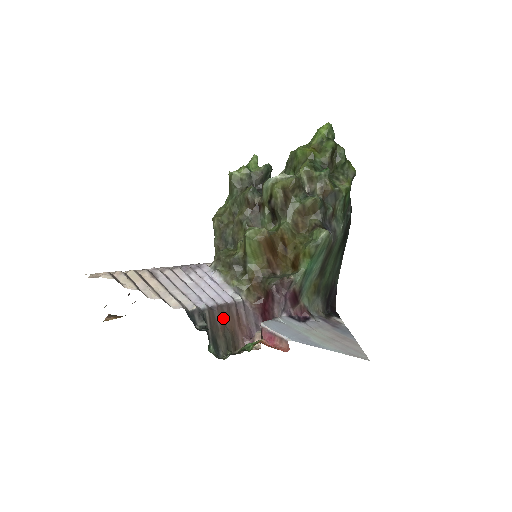
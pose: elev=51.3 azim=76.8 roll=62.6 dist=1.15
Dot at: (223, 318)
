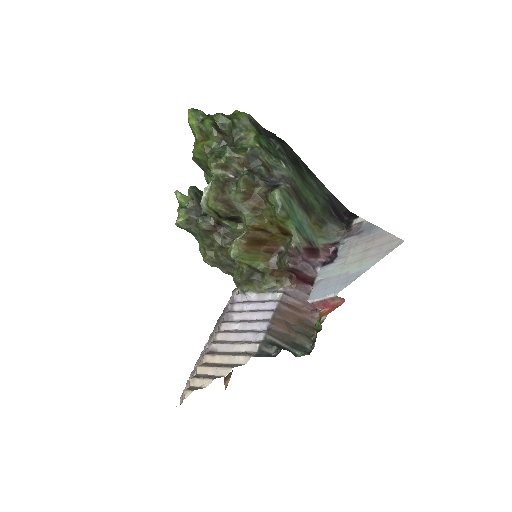
Dot at: (283, 324)
